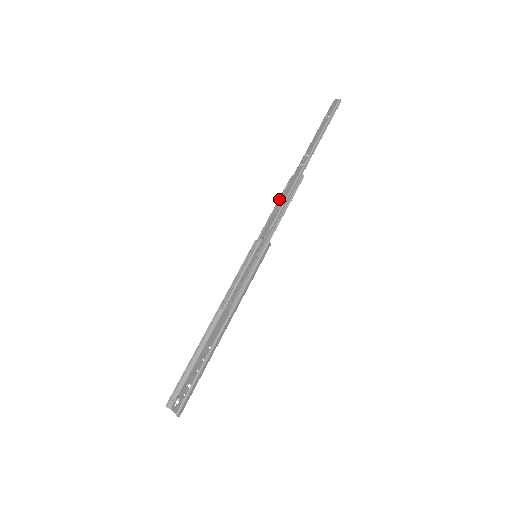
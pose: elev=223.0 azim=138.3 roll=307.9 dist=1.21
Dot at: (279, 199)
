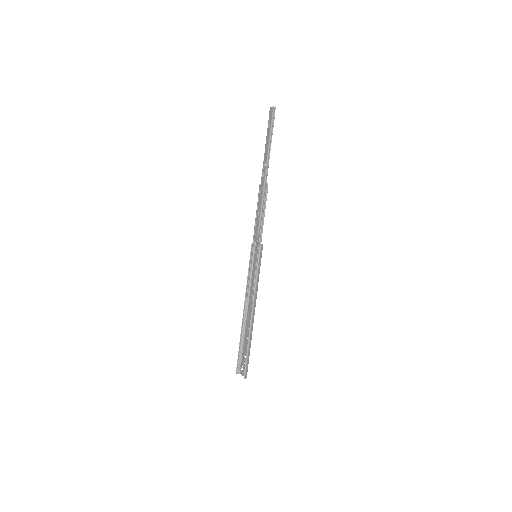
Dot at: (257, 207)
